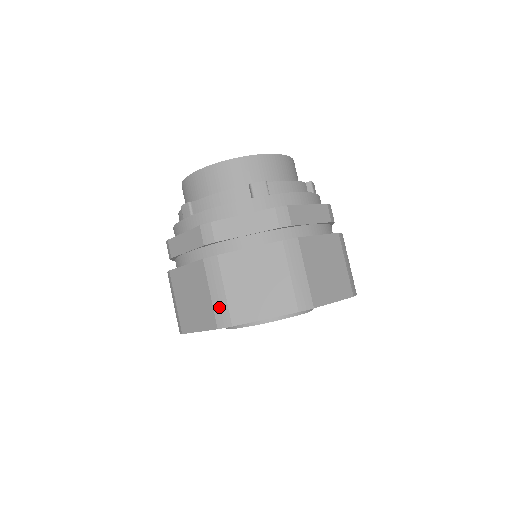
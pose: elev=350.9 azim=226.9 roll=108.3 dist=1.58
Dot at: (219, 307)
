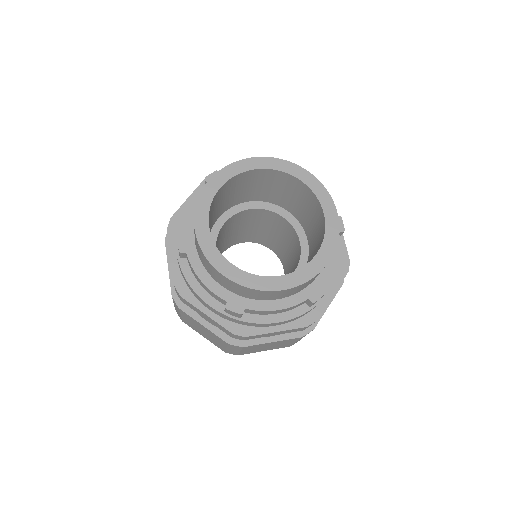
Dot at: (177, 311)
